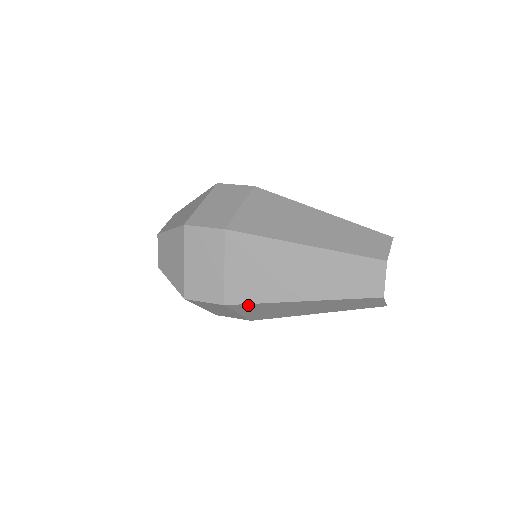
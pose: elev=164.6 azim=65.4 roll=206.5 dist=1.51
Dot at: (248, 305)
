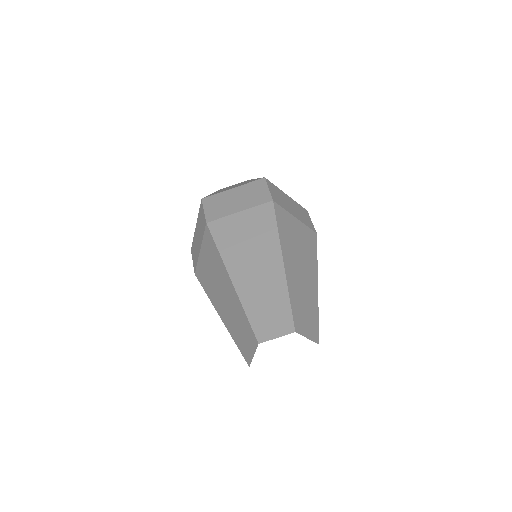
Dot at: occluded
